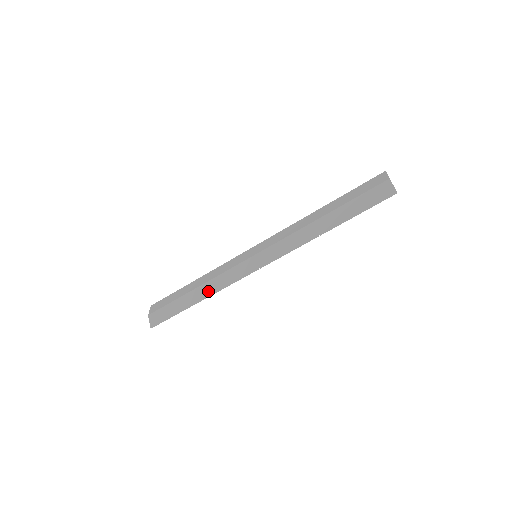
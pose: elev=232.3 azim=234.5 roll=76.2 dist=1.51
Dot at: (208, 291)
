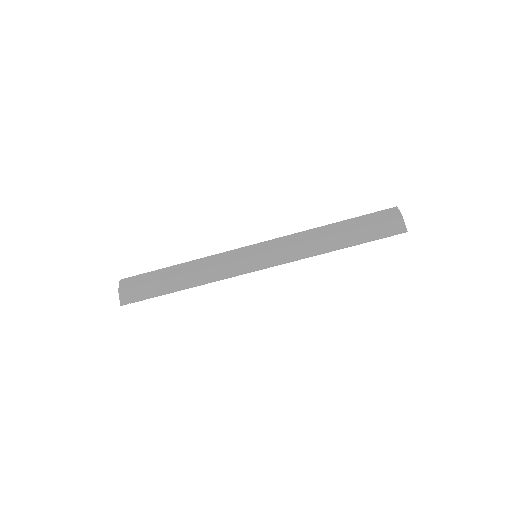
Dot at: (197, 280)
